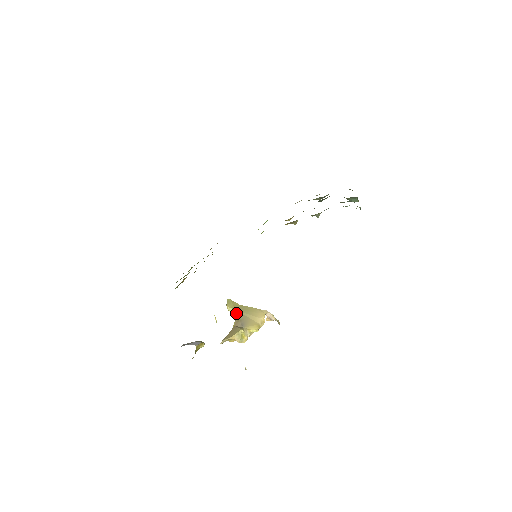
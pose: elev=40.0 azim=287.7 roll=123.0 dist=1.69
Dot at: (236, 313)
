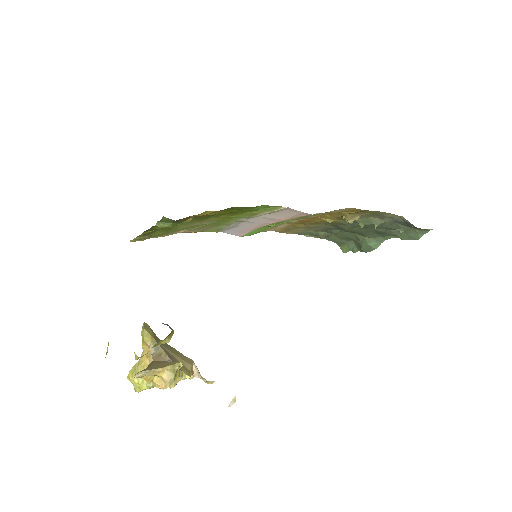
Dot at: occluded
